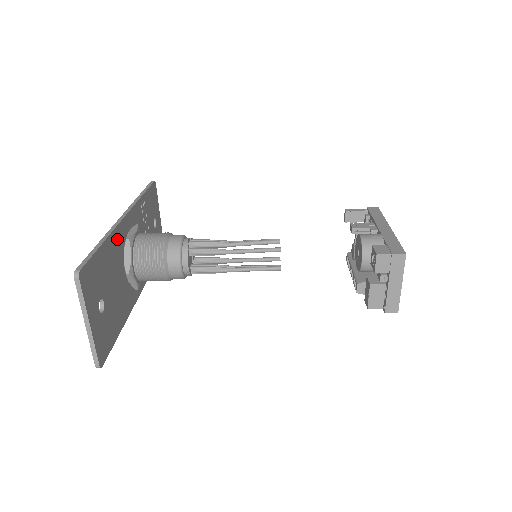
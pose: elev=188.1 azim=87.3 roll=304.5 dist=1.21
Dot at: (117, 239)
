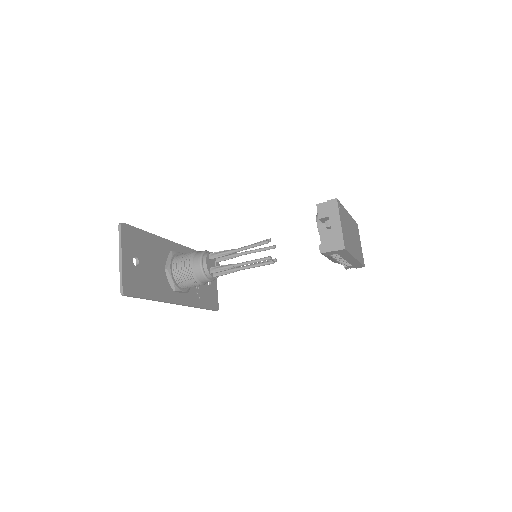
Dot at: (162, 245)
